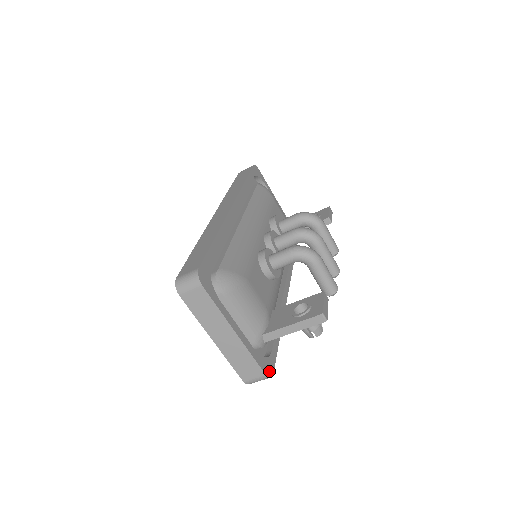
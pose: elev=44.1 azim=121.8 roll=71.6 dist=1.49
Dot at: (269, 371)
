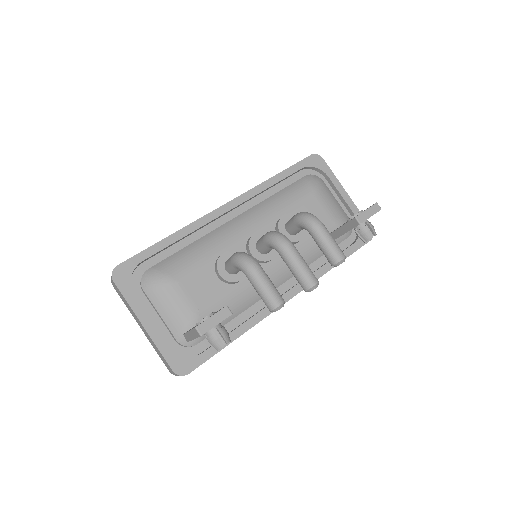
Dot at: (183, 369)
